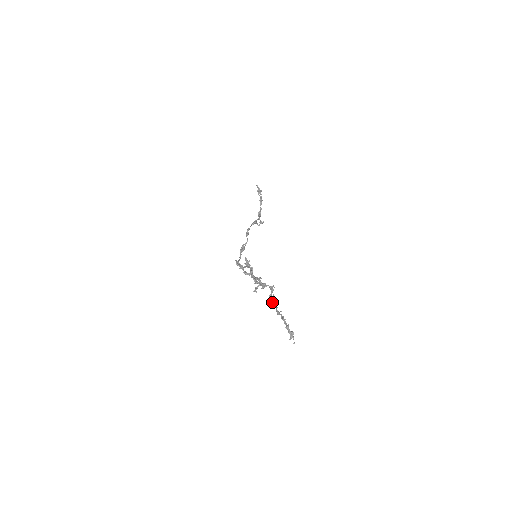
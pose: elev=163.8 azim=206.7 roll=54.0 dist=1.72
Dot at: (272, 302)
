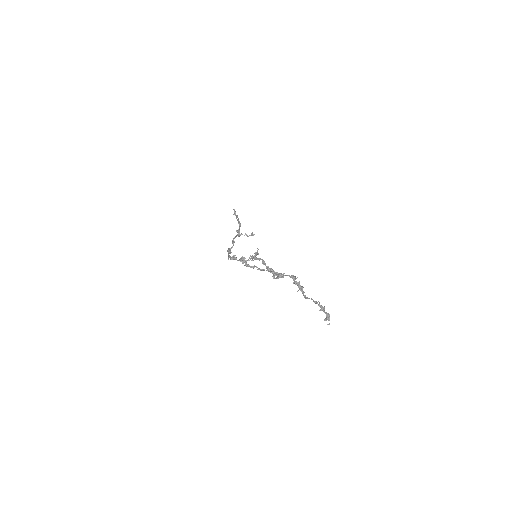
Dot at: (299, 287)
